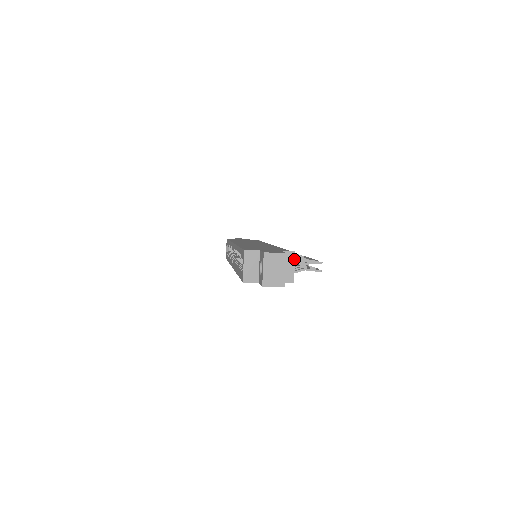
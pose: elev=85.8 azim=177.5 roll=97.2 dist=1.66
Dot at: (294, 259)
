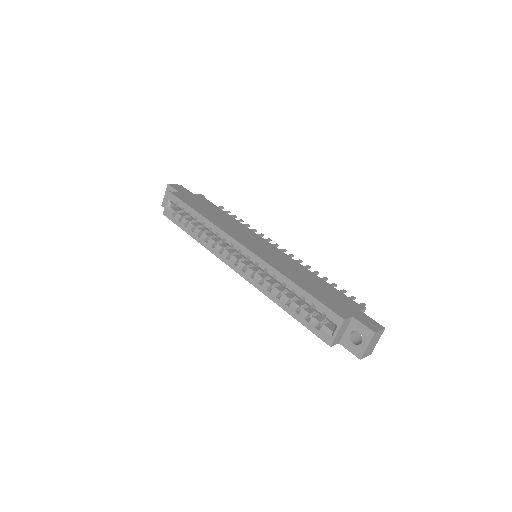
Dot at: occluded
